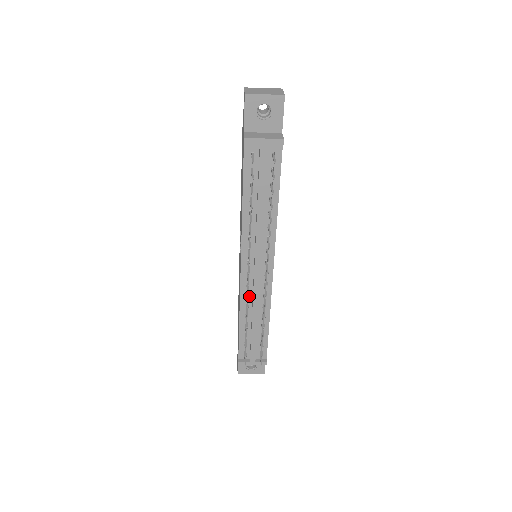
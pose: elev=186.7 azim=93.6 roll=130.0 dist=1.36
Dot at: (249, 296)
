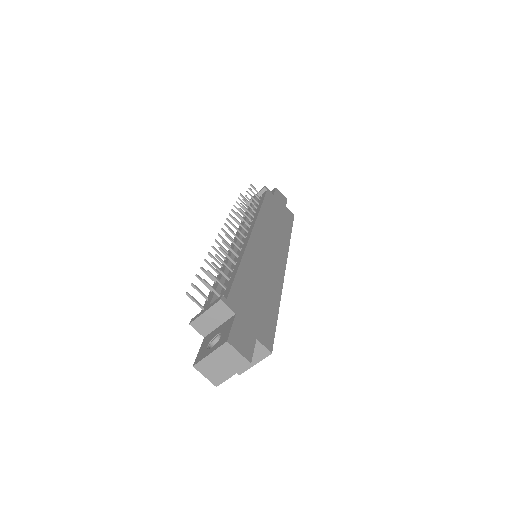
Dot at: occluded
